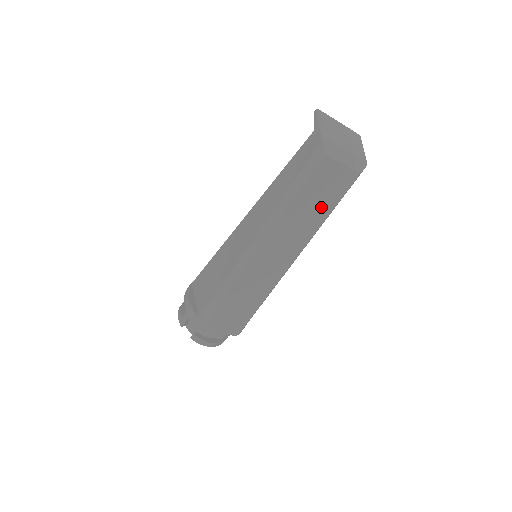
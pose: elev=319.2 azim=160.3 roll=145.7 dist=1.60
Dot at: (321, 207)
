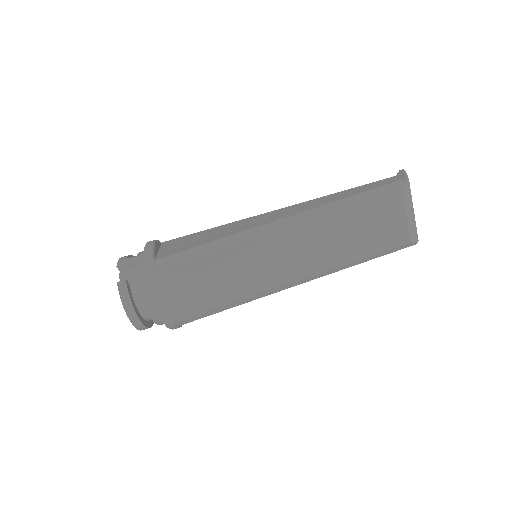
Dot at: (361, 243)
